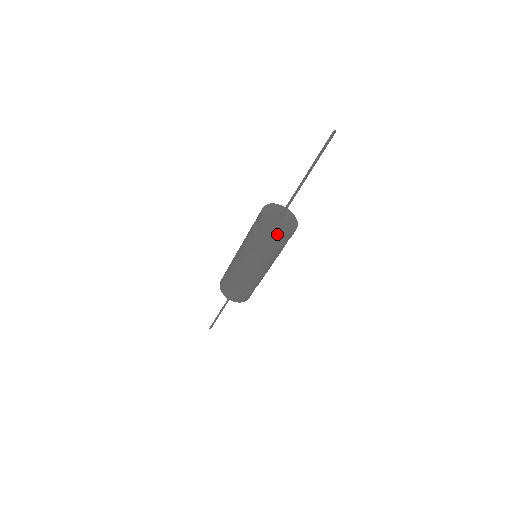
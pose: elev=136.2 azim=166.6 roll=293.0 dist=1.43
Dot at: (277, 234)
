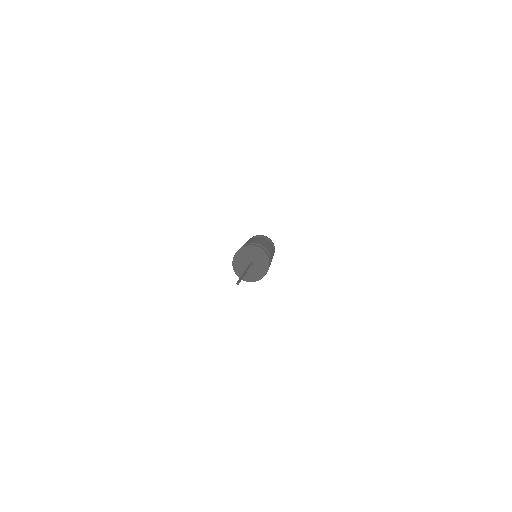
Dot at: (243, 279)
